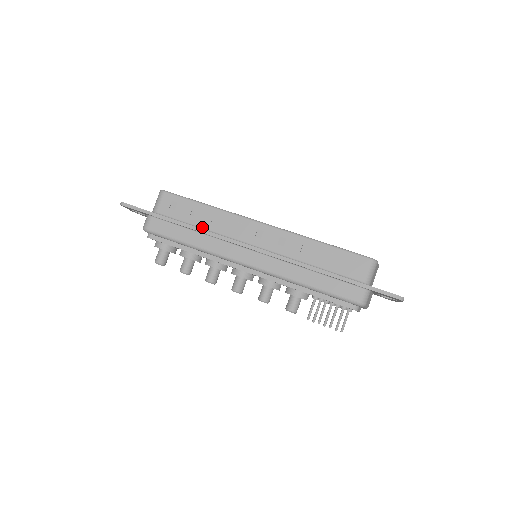
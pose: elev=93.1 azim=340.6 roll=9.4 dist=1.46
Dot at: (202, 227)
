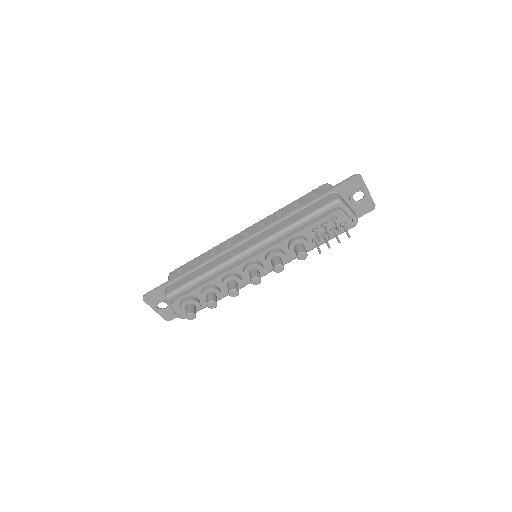
Dot at: occluded
